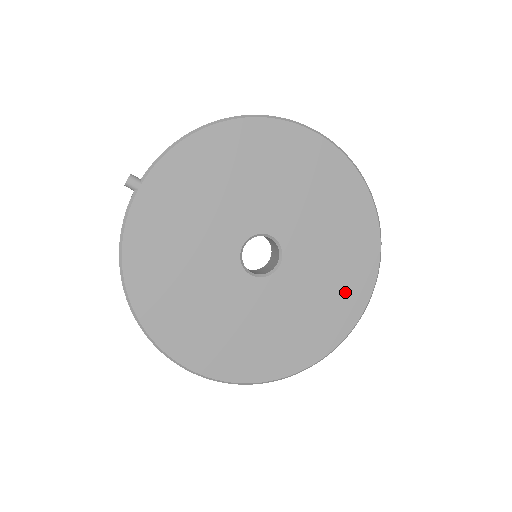
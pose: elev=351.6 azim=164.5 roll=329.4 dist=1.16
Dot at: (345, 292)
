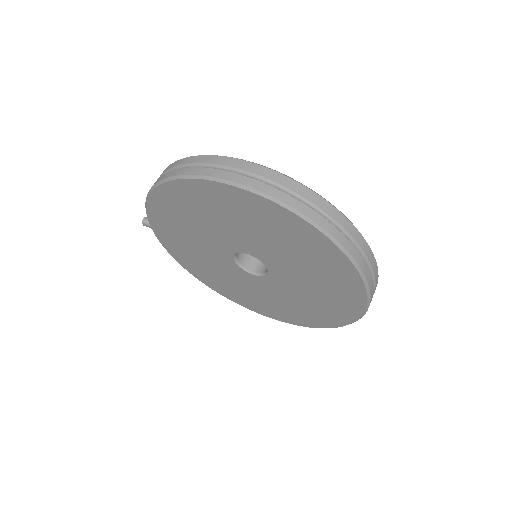
Dot at: (338, 293)
